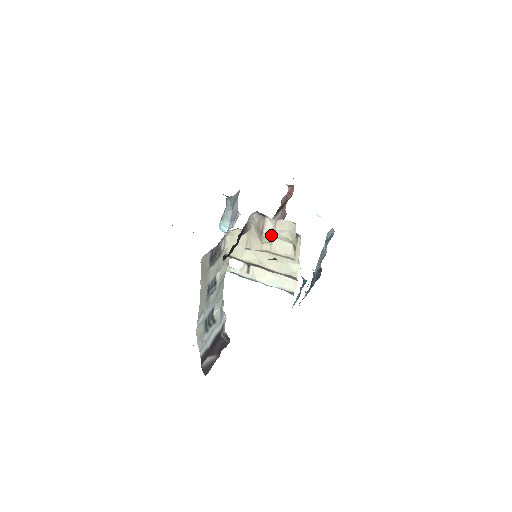
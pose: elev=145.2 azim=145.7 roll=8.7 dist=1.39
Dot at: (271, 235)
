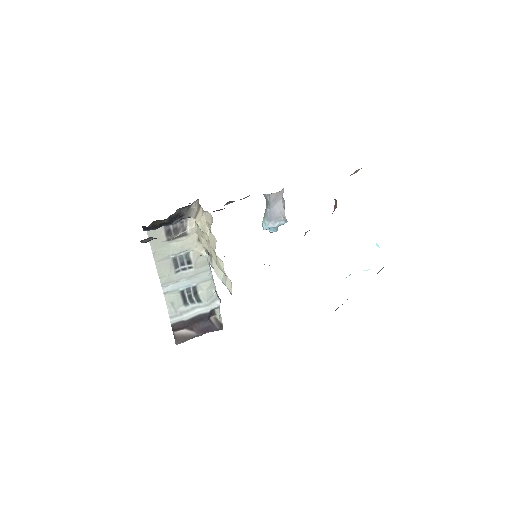
Dot at: (202, 225)
